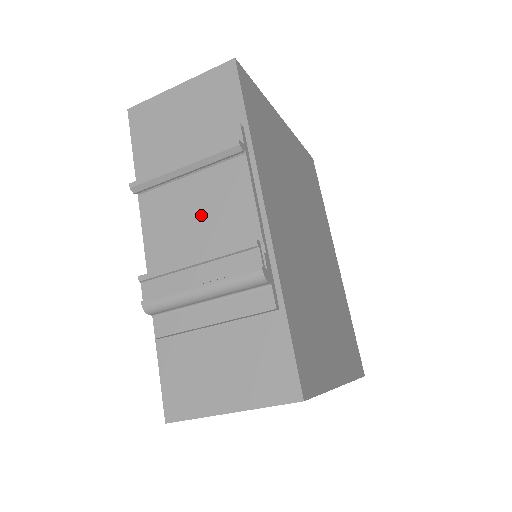
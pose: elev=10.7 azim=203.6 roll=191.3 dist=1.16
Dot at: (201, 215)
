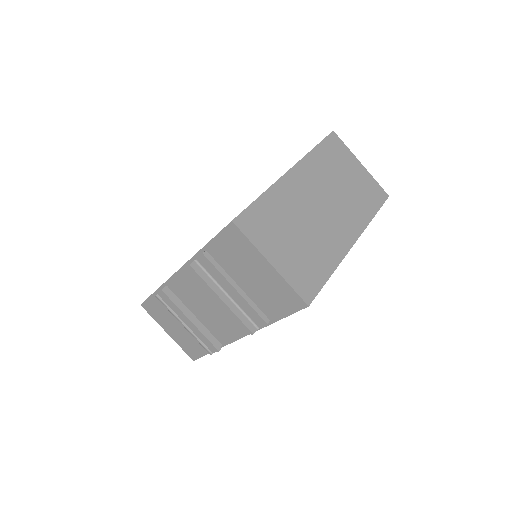
Dot at: (213, 309)
